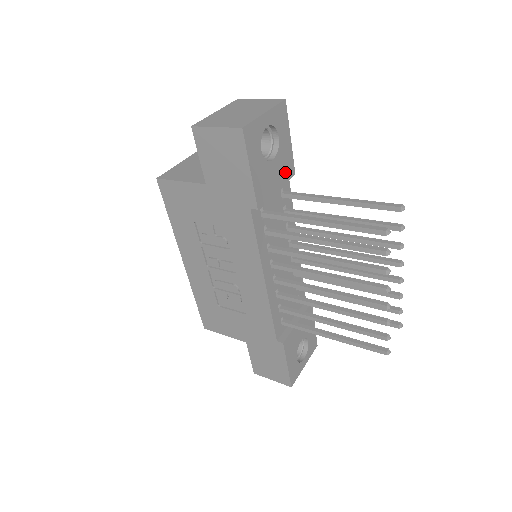
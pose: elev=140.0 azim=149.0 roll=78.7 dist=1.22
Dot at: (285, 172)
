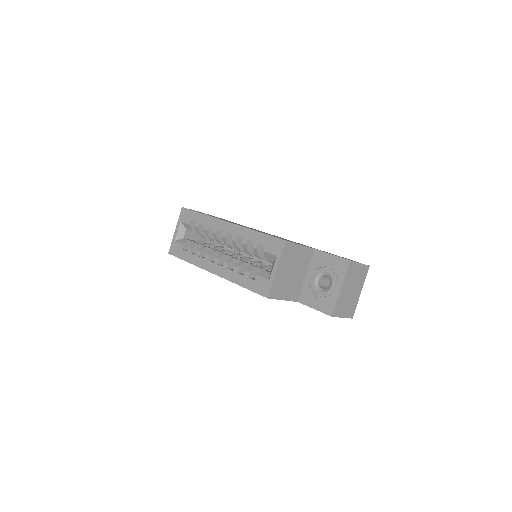
Dot at: occluded
